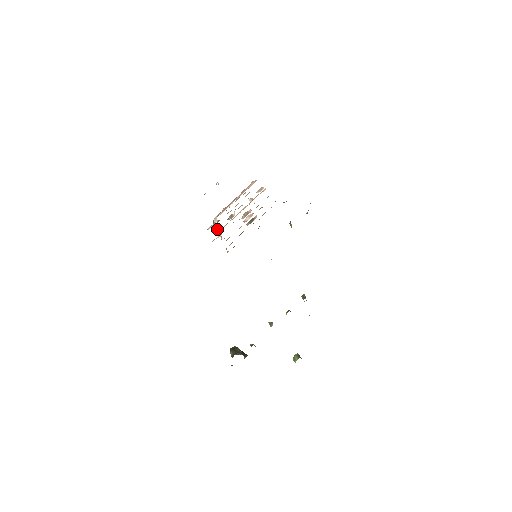
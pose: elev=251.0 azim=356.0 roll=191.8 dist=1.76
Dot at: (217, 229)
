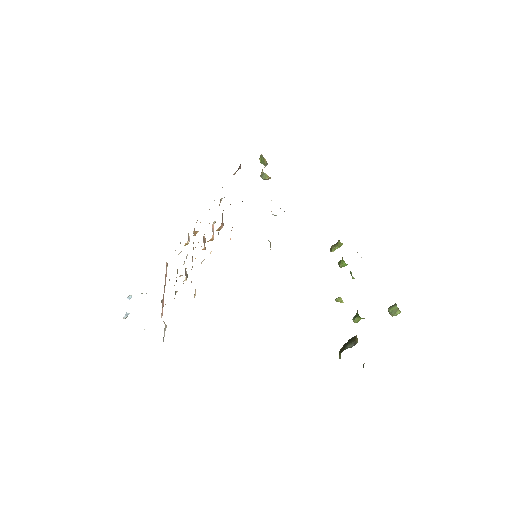
Dot at: occluded
